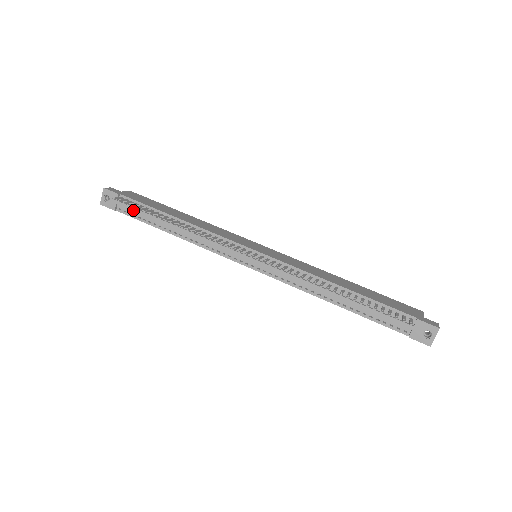
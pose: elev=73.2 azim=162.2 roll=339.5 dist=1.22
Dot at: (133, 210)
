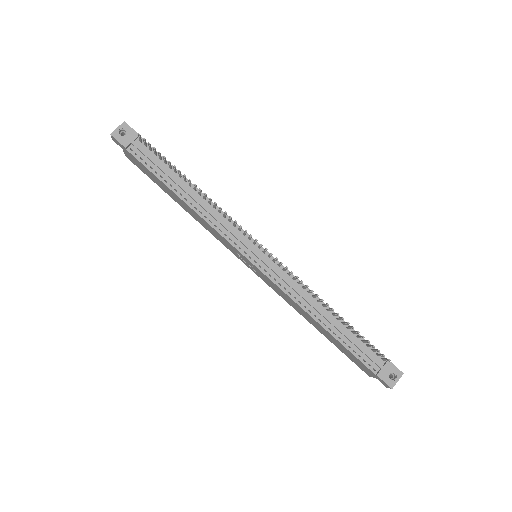
Dot at: (149, 157)
